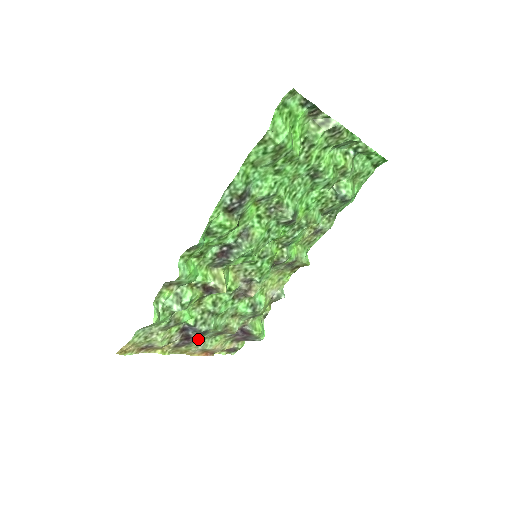
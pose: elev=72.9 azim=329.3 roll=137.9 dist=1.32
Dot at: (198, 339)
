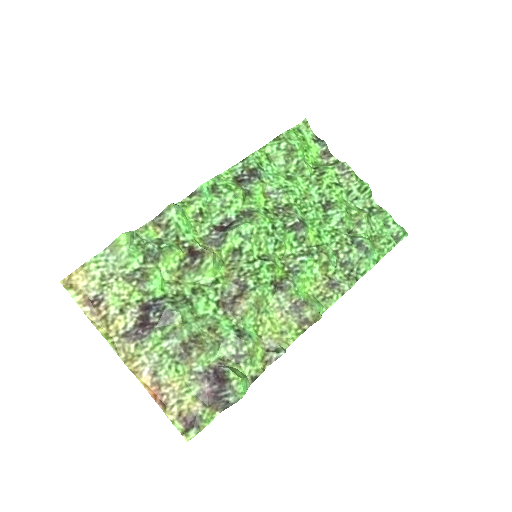
Dot at: (156, 334)
